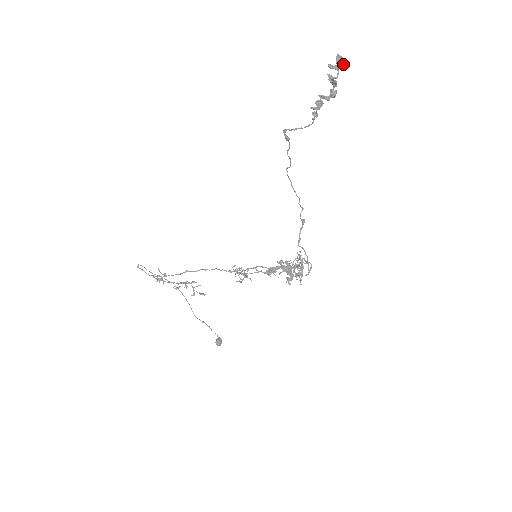
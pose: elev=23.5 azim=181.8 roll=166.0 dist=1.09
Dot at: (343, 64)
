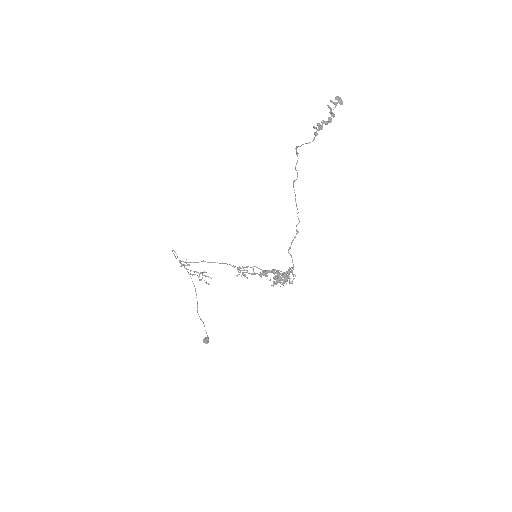
Dot at: (340, 102)
